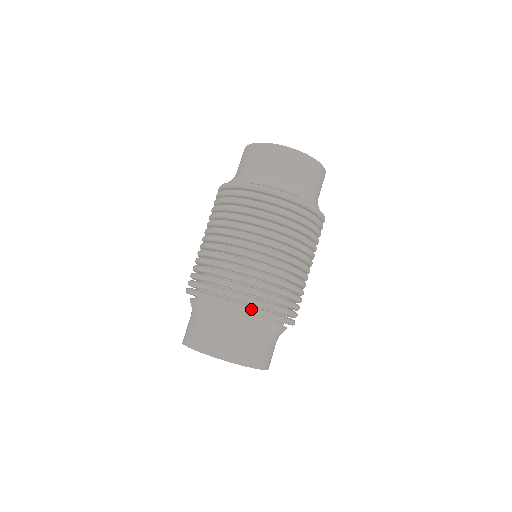
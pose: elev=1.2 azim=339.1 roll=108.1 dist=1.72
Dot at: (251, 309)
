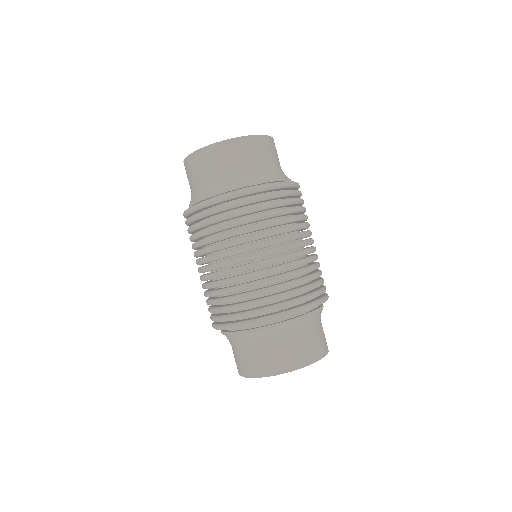
Dot at: (319, 303)
